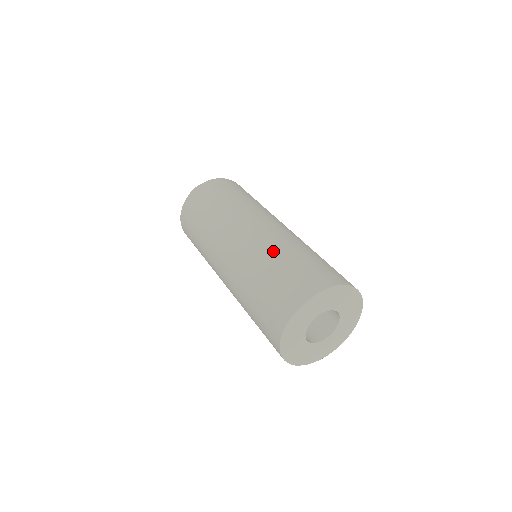
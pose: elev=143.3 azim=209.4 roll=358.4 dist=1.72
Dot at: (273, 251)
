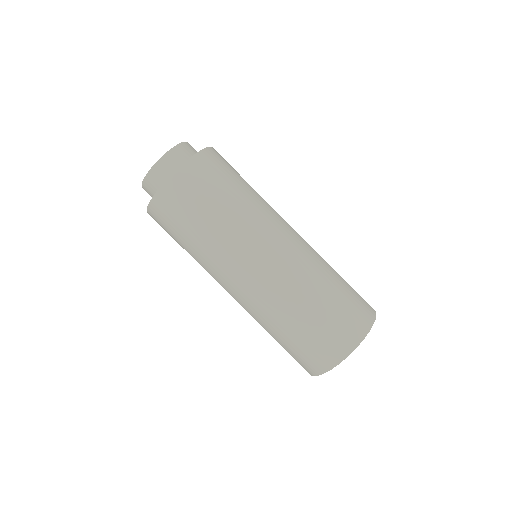
Dot at: (309, 287)
